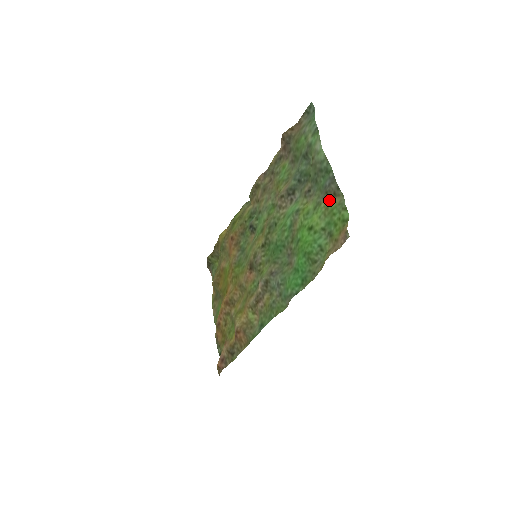
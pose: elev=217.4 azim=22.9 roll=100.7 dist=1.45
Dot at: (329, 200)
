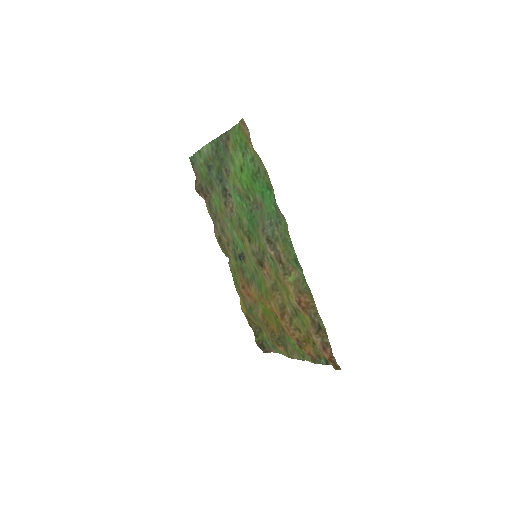
Dot at: (229, 144)
